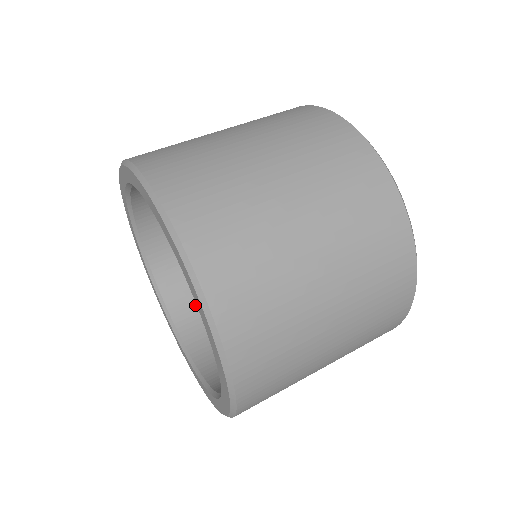
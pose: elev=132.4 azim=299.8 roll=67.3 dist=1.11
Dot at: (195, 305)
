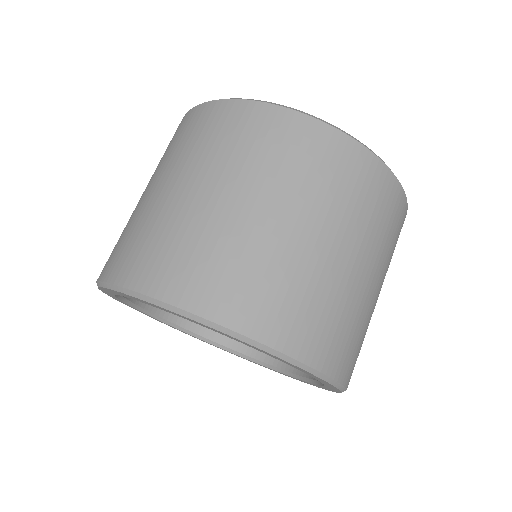
Dot at: occluded
